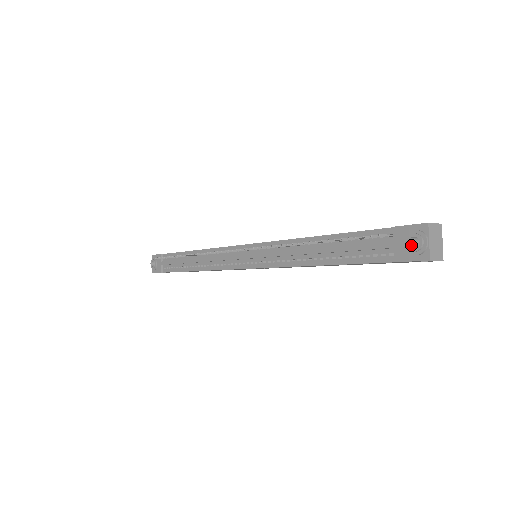
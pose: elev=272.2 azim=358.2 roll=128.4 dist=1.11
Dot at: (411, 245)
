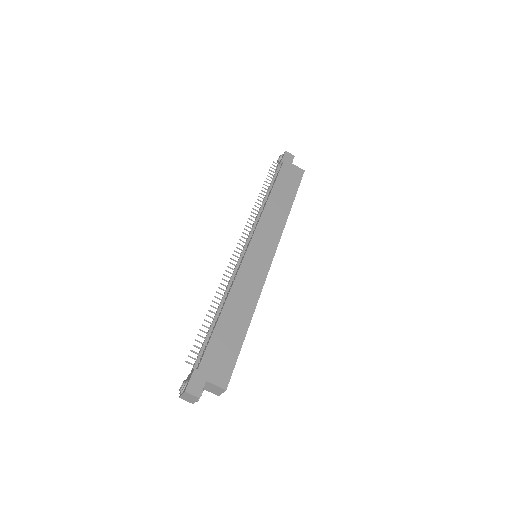
Dot at: occluded
